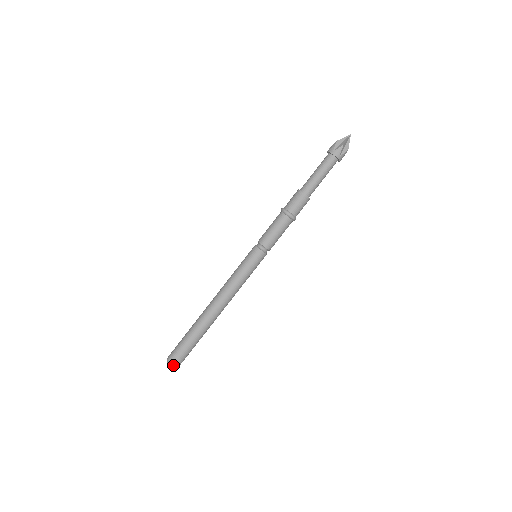
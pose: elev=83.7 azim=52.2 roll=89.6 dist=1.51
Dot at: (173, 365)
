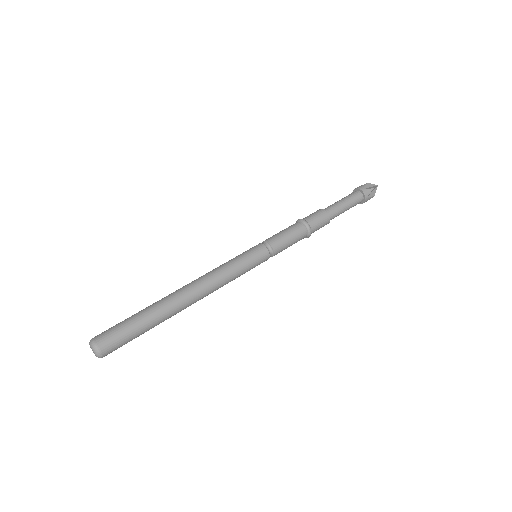
Dot at: (99, 350)
